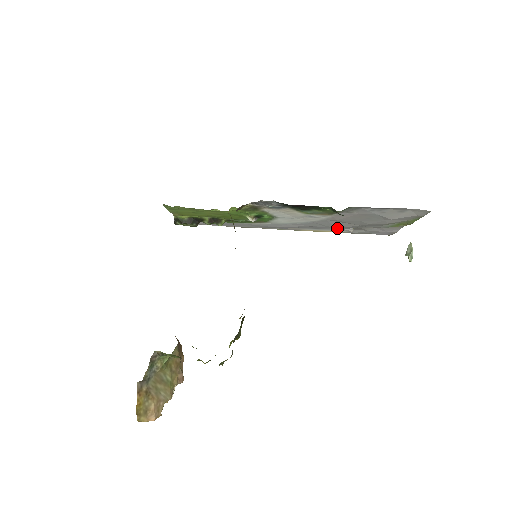
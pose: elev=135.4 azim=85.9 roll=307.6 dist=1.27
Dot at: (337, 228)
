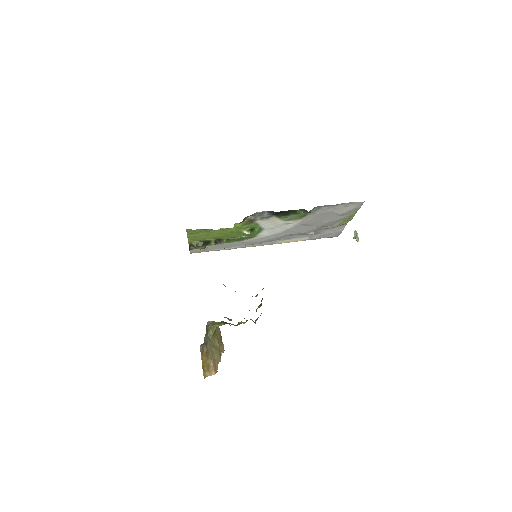
Dot at: (302, 235)
